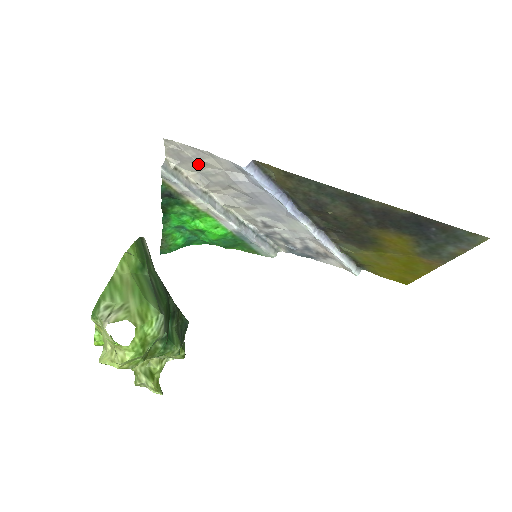
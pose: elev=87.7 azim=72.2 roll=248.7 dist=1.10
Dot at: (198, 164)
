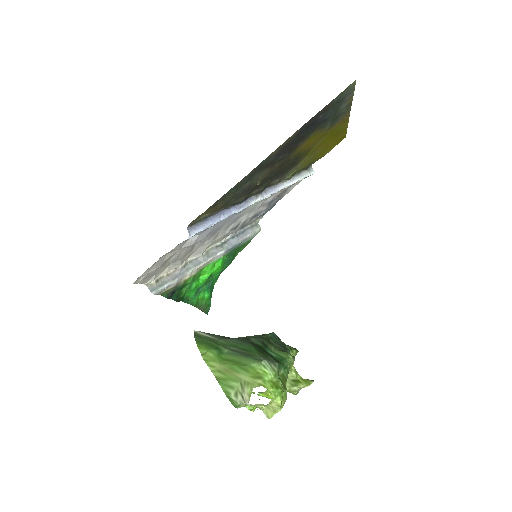
Dot at: (164, 264)
